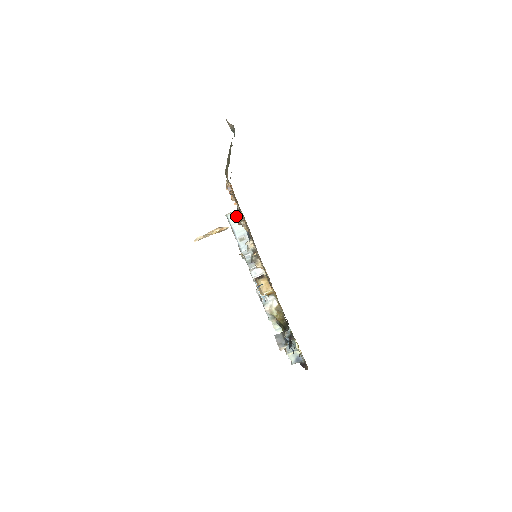
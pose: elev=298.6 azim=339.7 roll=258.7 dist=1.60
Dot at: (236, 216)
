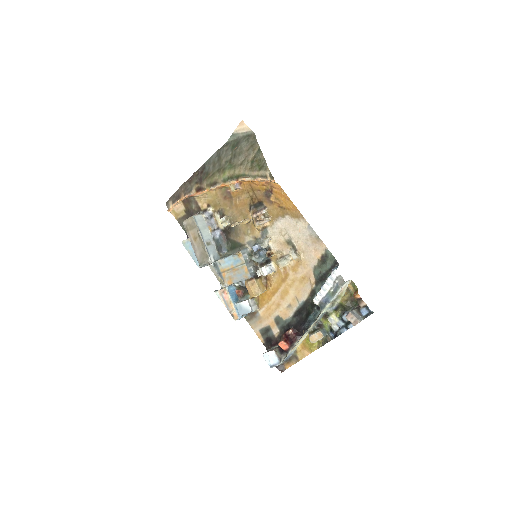
Dot at: (201, 219)
